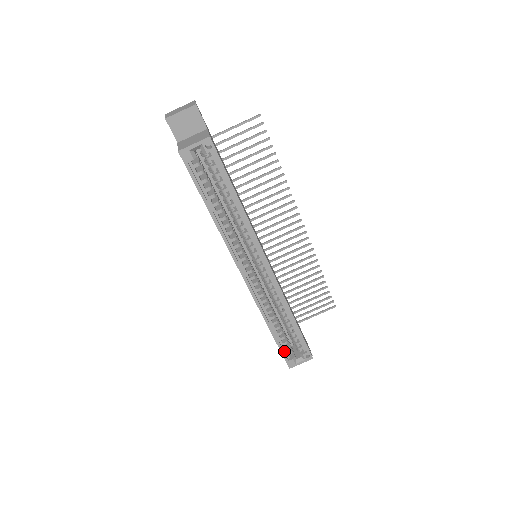
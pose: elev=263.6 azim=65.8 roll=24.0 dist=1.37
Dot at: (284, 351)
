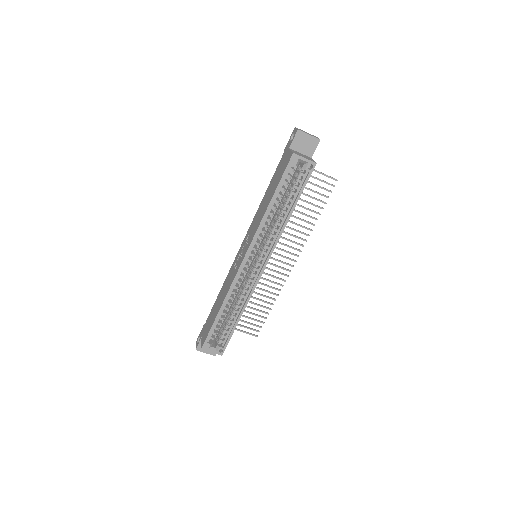
Dot at: (210, 333)
